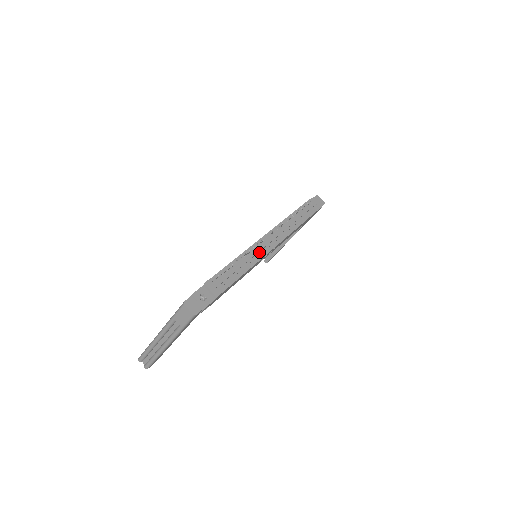
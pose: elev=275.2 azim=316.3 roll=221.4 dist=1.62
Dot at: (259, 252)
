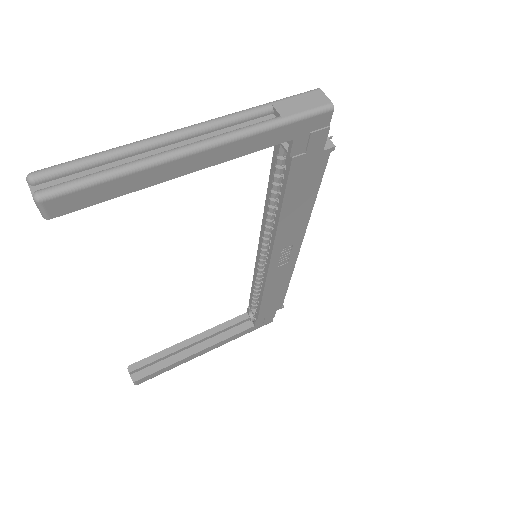
Dot at: occluded
